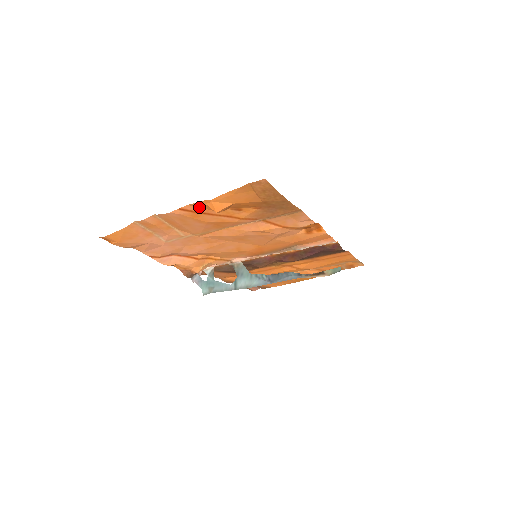
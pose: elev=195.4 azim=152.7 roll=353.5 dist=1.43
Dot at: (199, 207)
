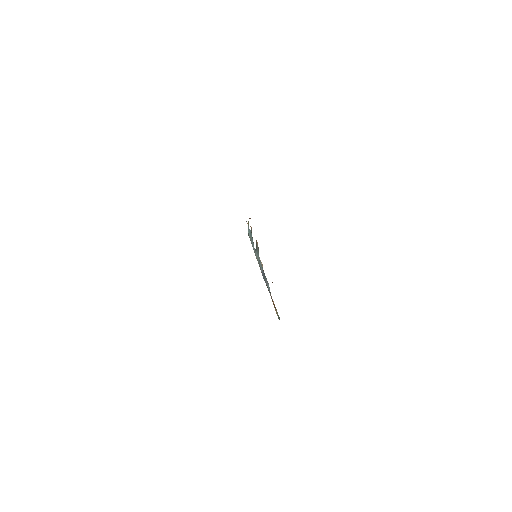
Dot at: occluded
